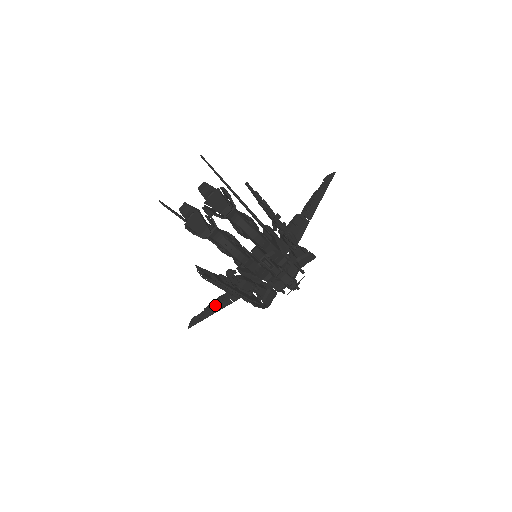
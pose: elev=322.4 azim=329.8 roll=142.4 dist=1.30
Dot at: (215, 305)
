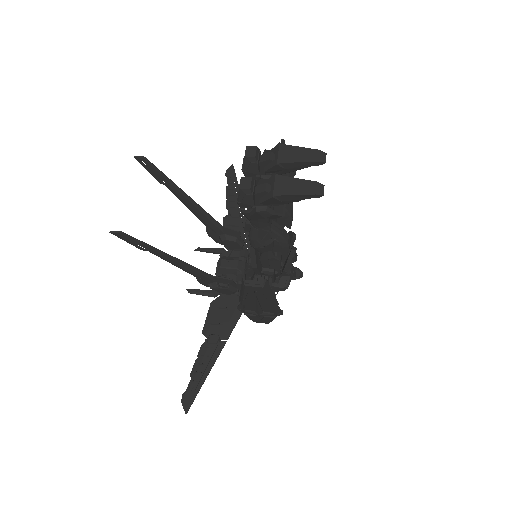
Dot at: (204, 360)
